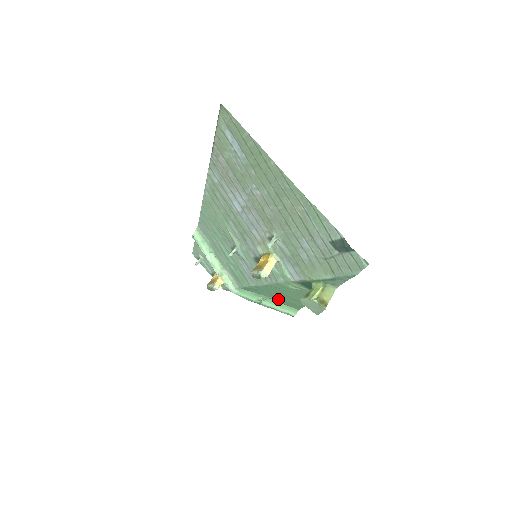
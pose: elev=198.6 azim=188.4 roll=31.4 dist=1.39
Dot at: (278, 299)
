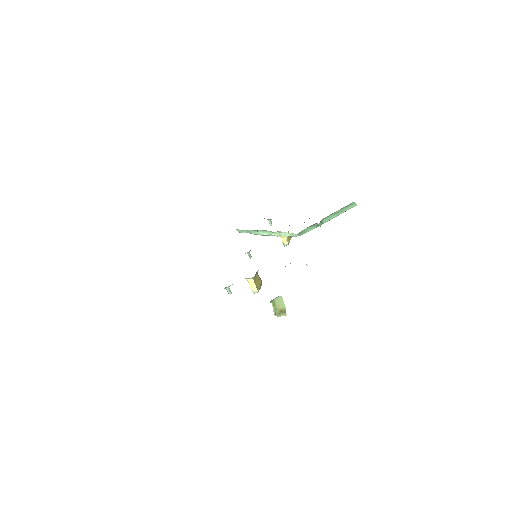
Dot at: occluded
